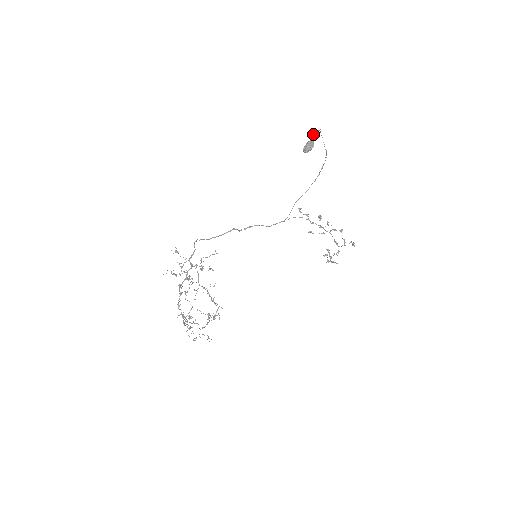
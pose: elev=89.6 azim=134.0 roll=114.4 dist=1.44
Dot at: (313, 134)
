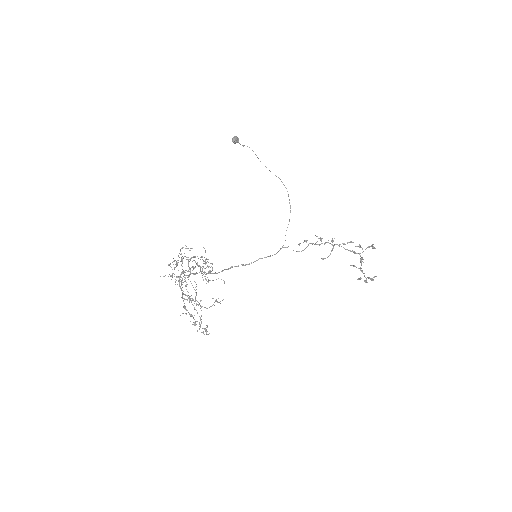
Dot at: (242, 145)
